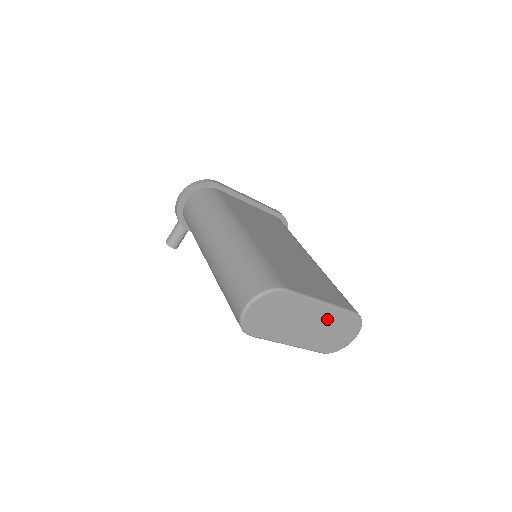
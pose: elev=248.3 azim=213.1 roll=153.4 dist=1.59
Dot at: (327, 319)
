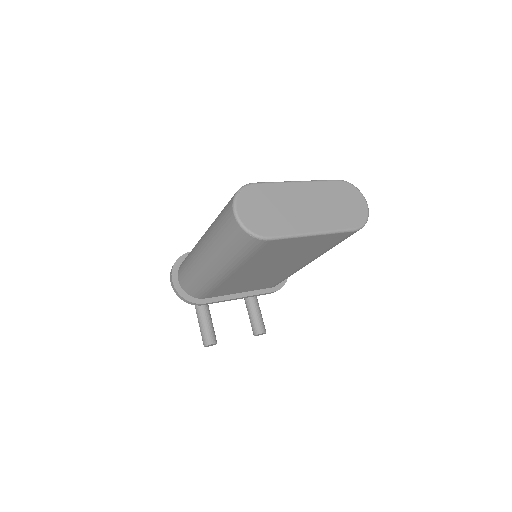
Dot at: (318, 194)
